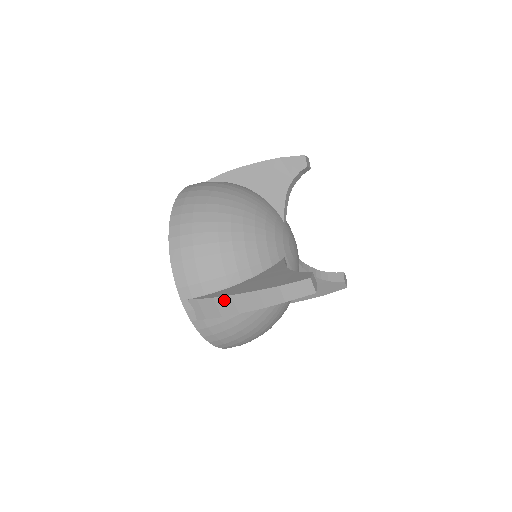
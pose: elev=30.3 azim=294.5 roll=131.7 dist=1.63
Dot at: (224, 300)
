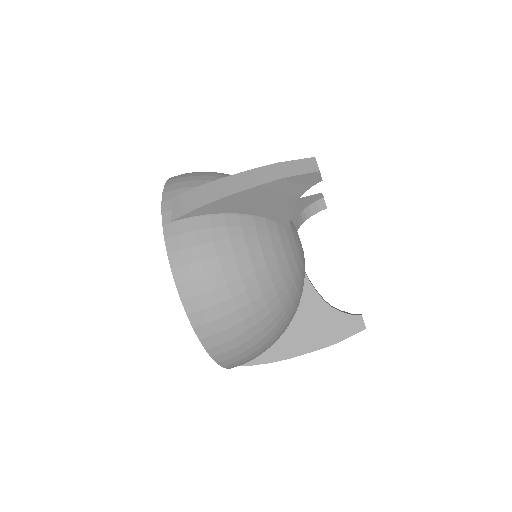
Dot at: (212, 185)
